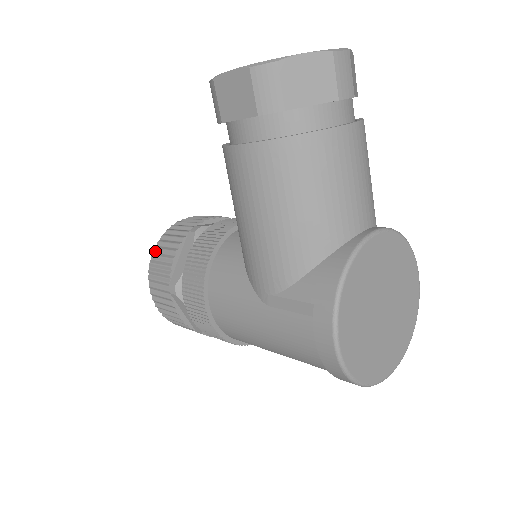
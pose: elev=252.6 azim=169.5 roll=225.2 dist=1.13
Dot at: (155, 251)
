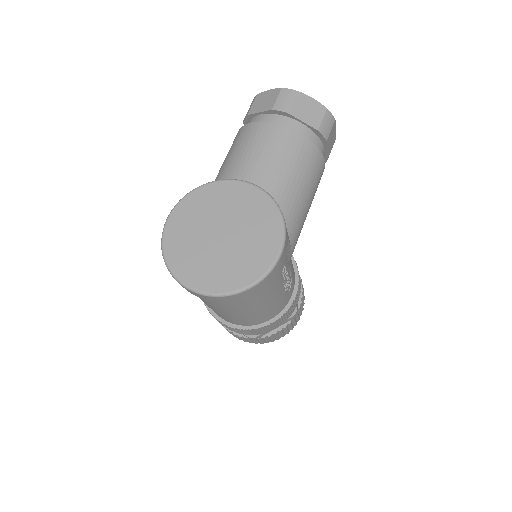
Dot at: occluded
